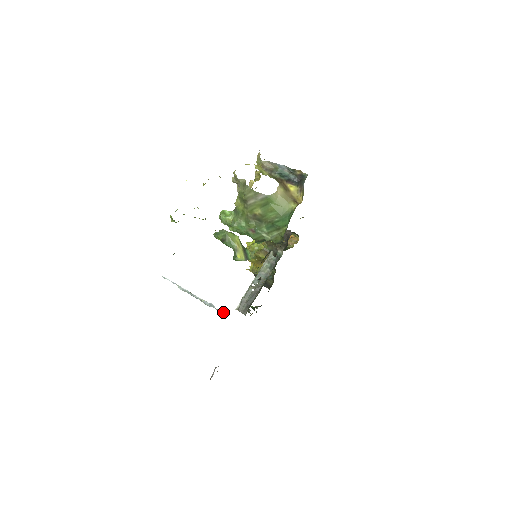
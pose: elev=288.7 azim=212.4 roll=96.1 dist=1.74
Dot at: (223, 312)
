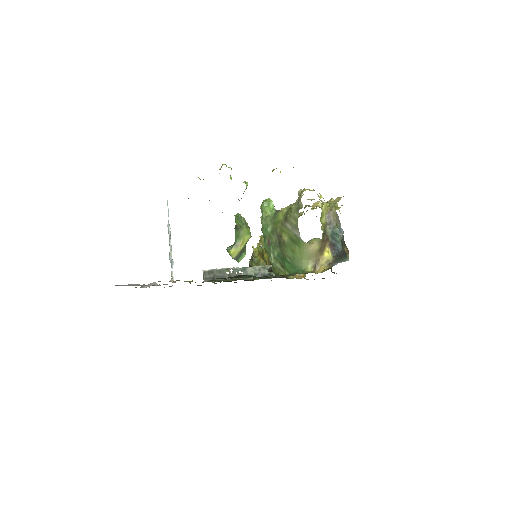
Dot at: (173, 277)
